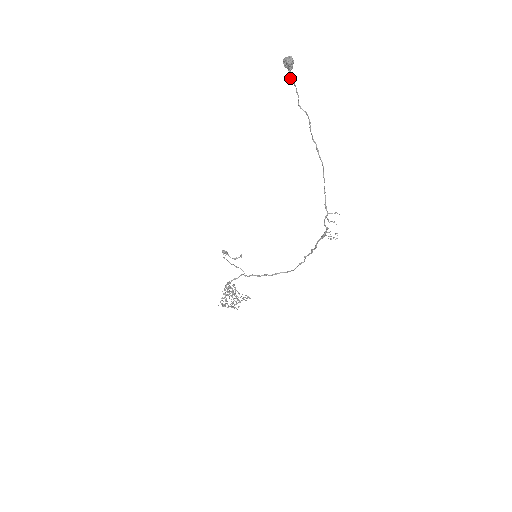
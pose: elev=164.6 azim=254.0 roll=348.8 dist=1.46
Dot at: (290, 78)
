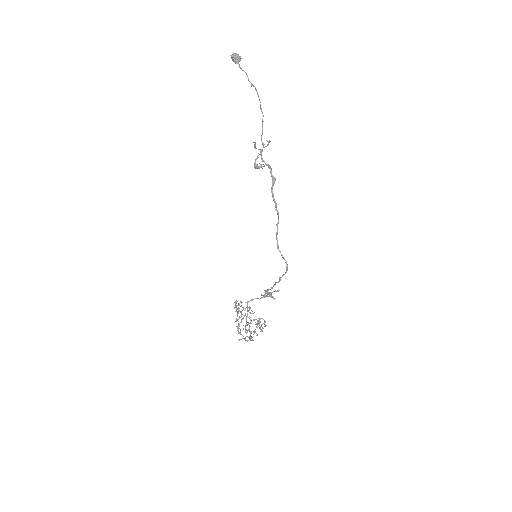
Dot at: occluded
